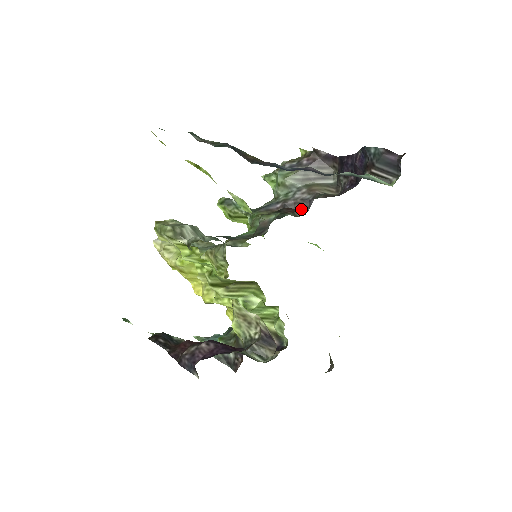
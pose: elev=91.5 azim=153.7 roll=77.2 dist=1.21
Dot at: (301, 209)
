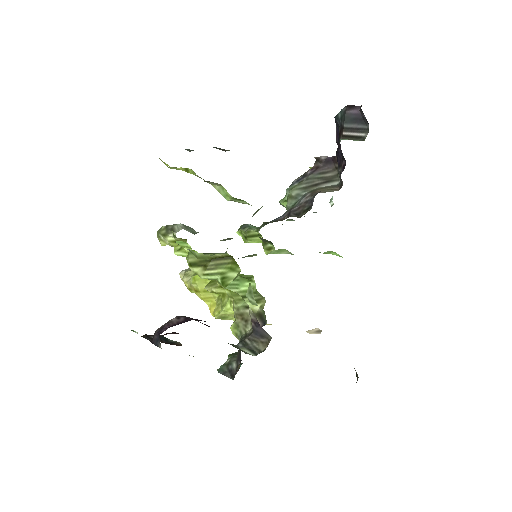
Dot at: (305, 211)
